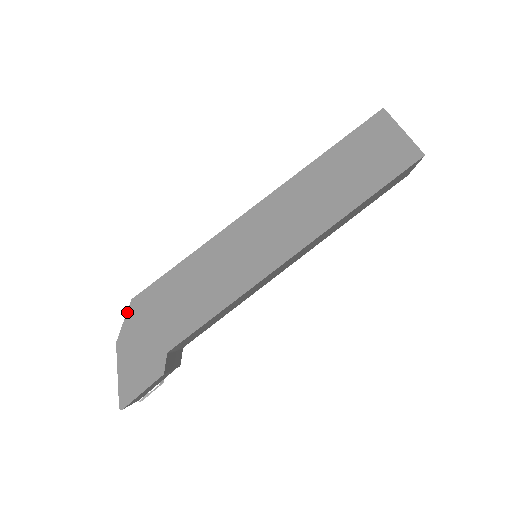
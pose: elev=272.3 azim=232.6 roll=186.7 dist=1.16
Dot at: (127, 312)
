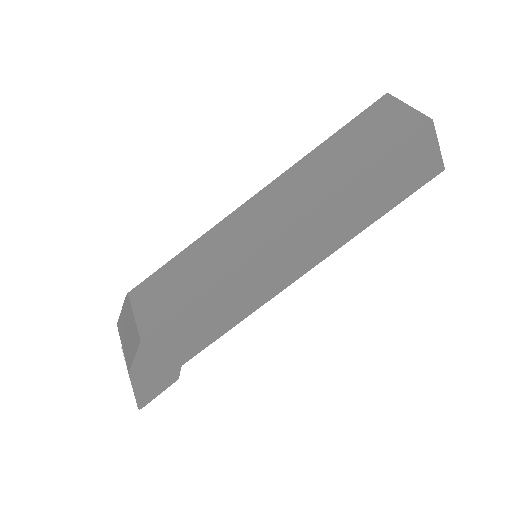
Dot at: (137, 351)
